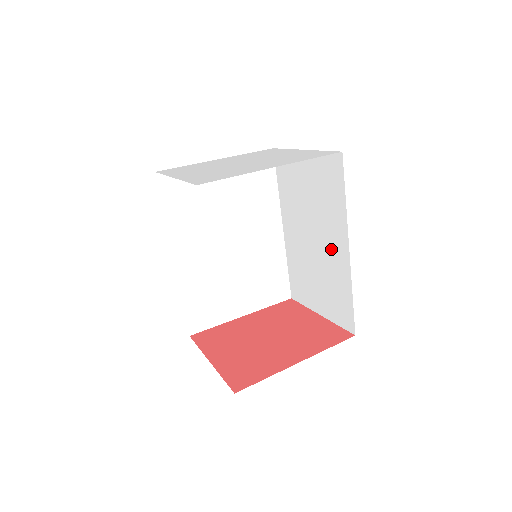
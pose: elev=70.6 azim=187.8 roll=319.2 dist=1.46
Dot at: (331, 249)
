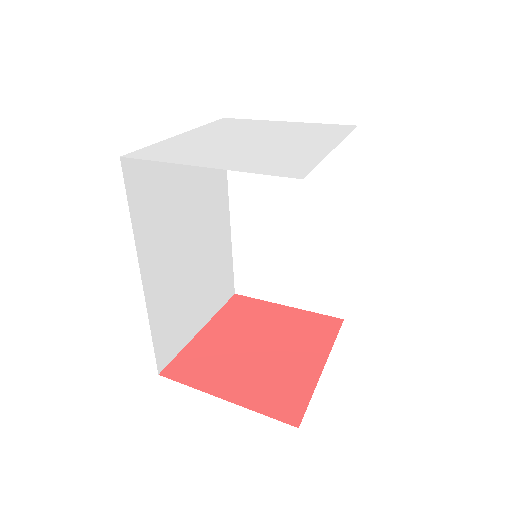
Dot at: (319, 234)
